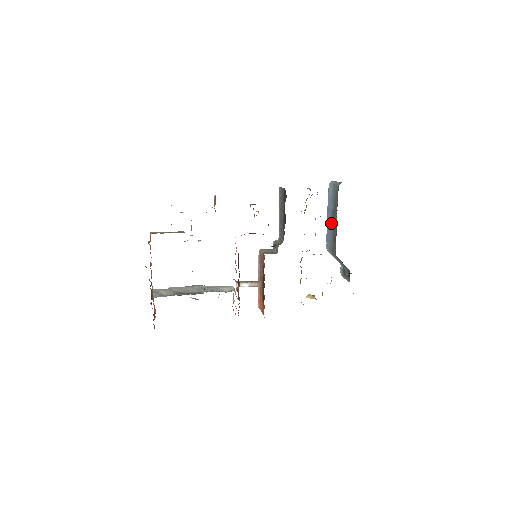
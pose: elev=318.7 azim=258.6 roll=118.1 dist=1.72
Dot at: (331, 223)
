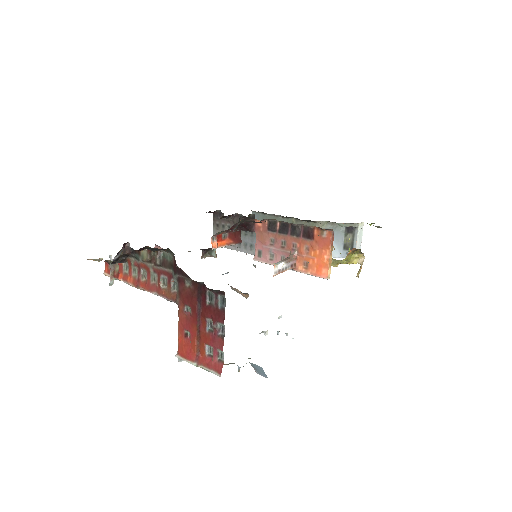
Dot at: occluded
